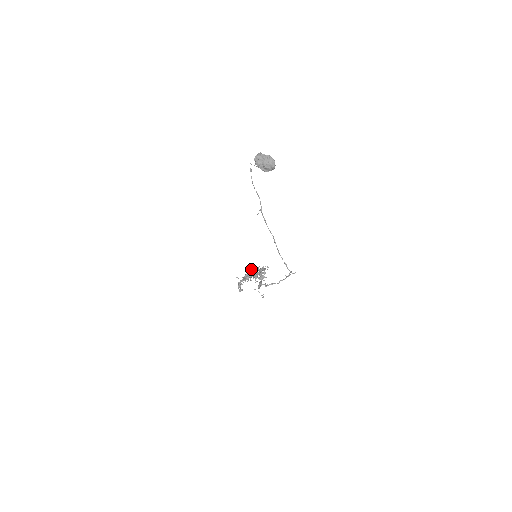
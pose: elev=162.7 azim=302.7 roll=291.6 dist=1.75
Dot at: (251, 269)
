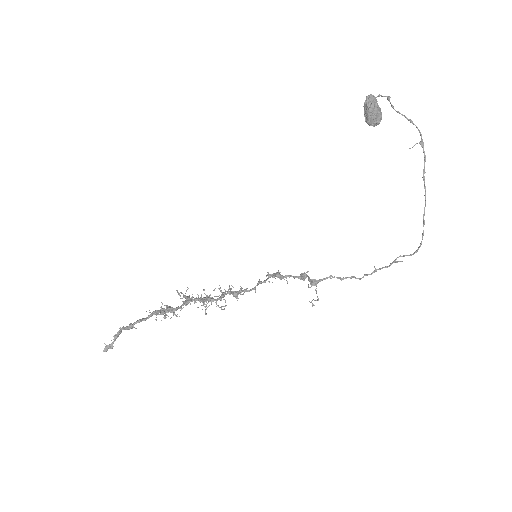
Dot at: (185, 296)
